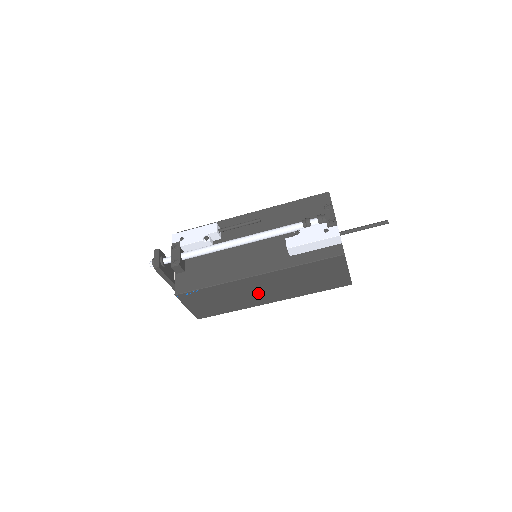
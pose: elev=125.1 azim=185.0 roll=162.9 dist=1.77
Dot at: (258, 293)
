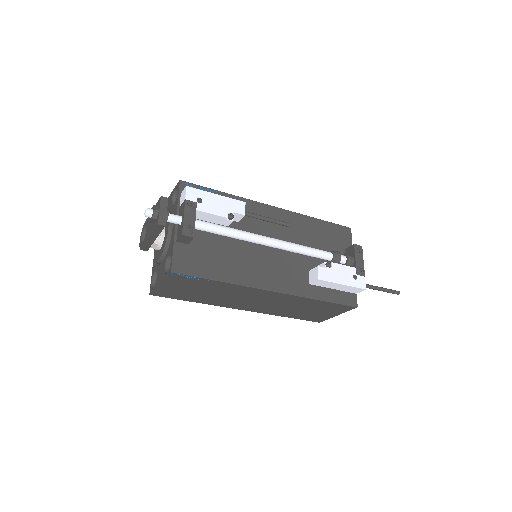
Dot at: (246, 301)
